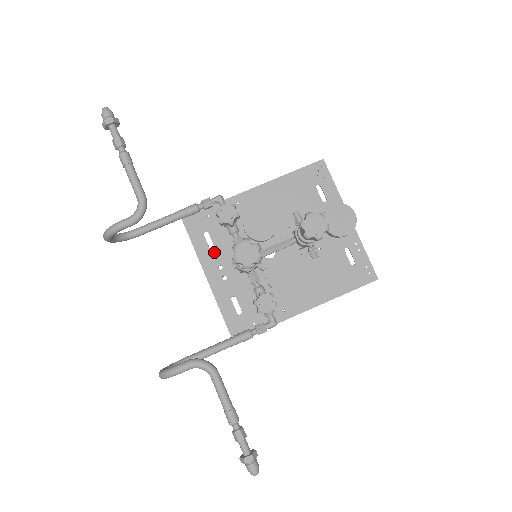
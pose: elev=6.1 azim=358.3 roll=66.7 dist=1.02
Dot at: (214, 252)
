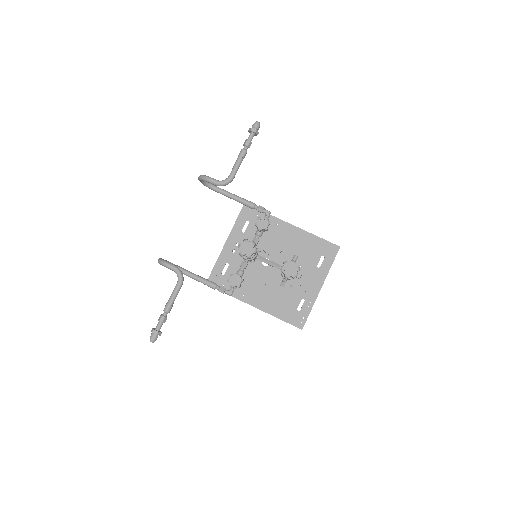
Dot at: (242, 234)
